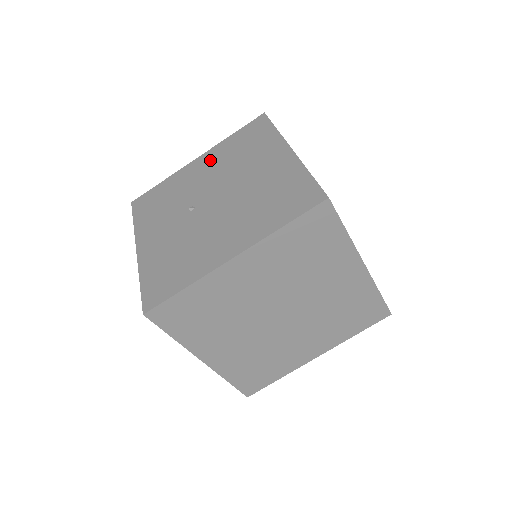
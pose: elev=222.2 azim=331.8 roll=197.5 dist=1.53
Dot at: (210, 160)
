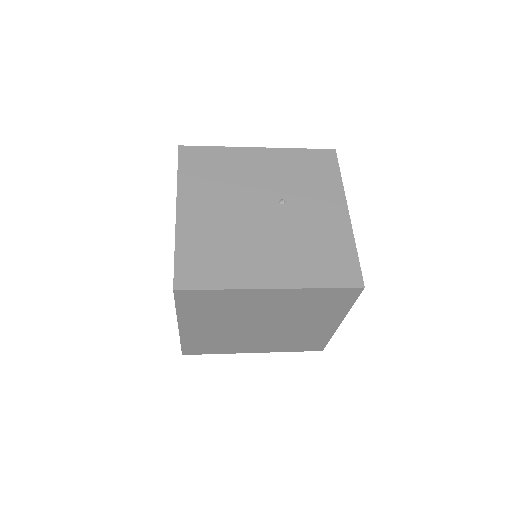
Dot at: occluded
